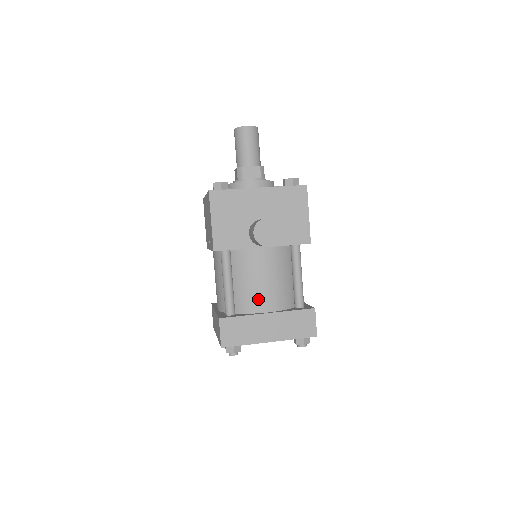
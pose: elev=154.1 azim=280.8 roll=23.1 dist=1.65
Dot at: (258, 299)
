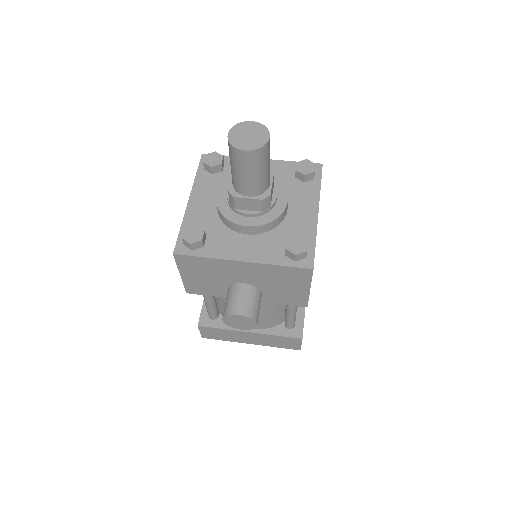
Dot at: occluded
